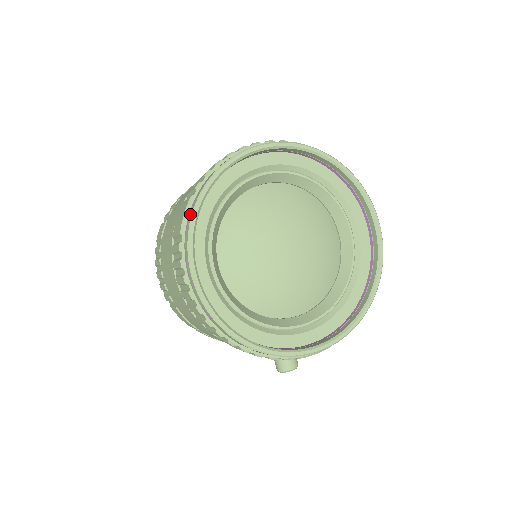
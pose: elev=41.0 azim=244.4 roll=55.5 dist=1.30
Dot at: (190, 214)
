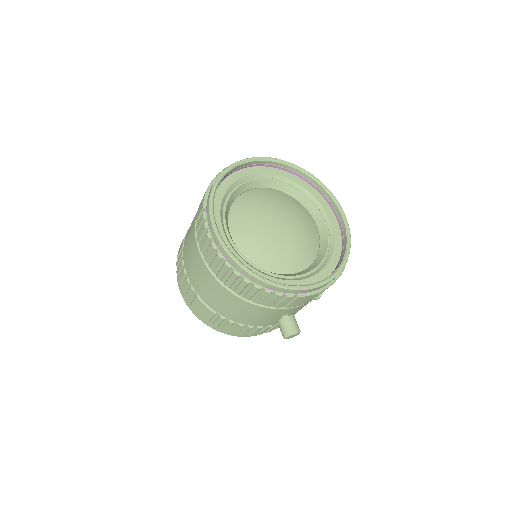
Dot at: (209, 194)
